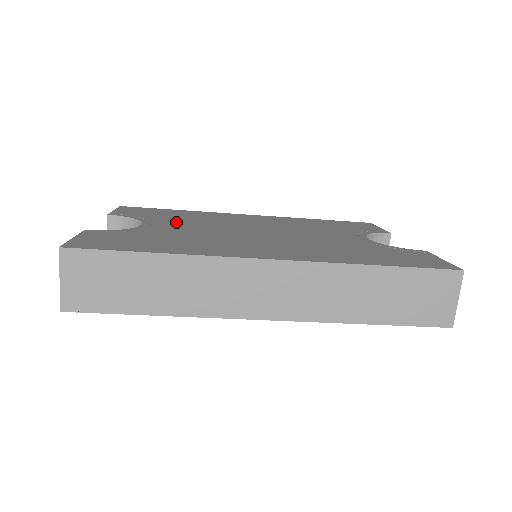
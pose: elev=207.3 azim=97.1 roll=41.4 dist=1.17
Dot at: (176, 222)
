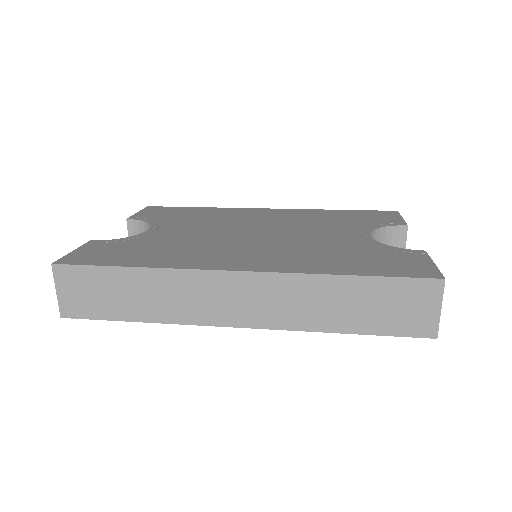
Dot at: (183, 224)
